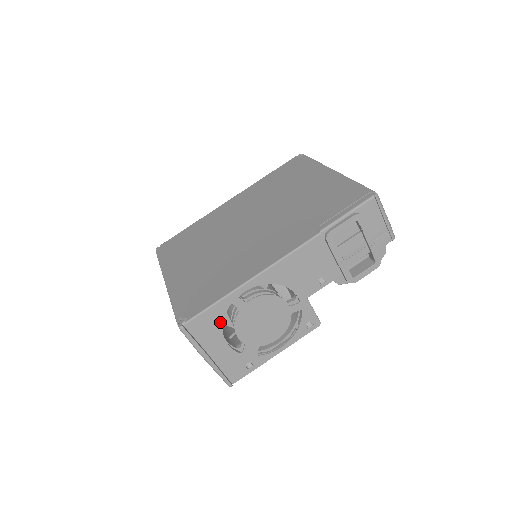
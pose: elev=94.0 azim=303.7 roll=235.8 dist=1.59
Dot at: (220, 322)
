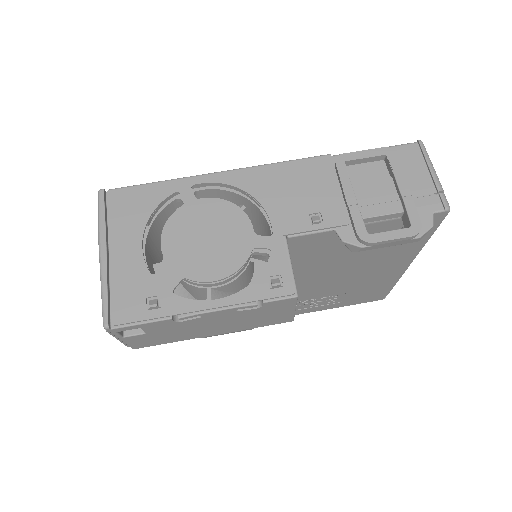
Dot at: (150, 209)
